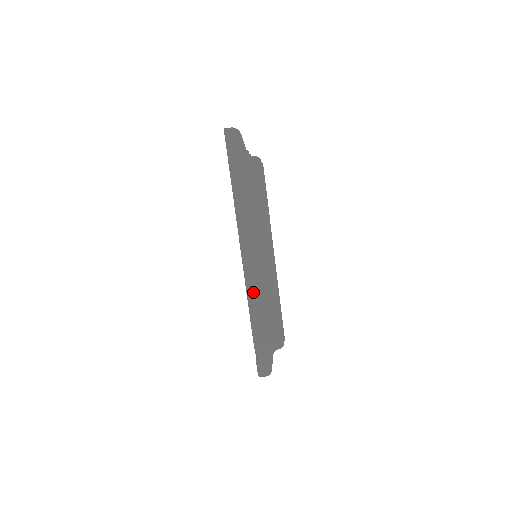
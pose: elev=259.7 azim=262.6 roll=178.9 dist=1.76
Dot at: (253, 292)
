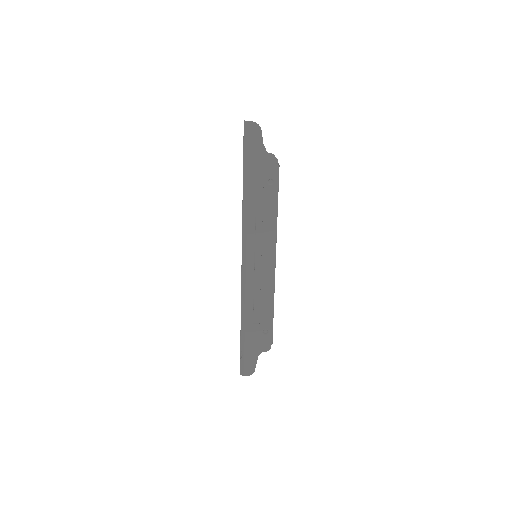
Dot at: (248, 293)
